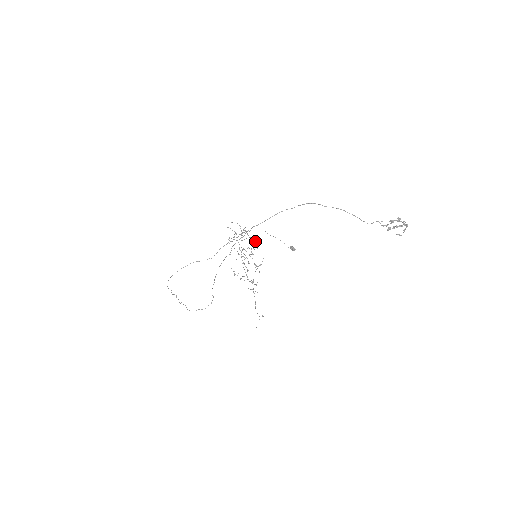
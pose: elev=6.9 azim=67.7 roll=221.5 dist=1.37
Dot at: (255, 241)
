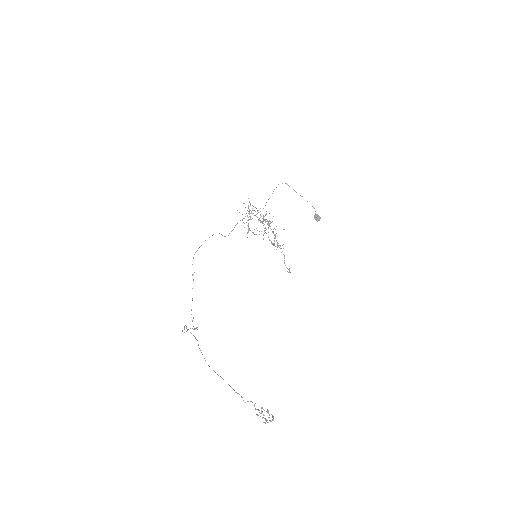
Dot at: occluded
